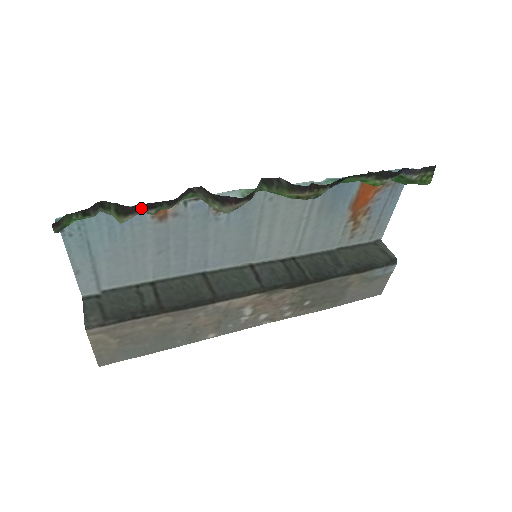
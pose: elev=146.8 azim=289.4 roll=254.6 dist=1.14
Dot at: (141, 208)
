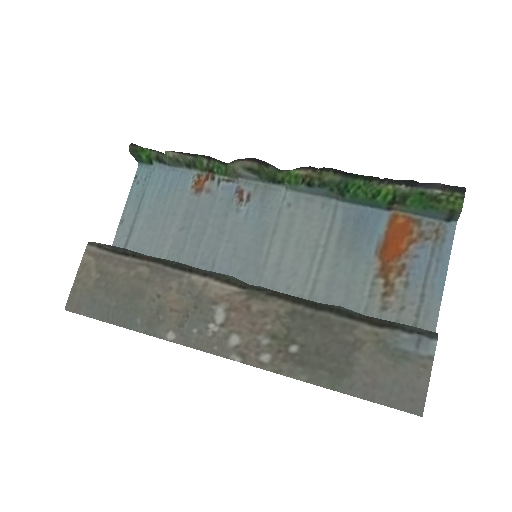
Dot at: (185, 154)
